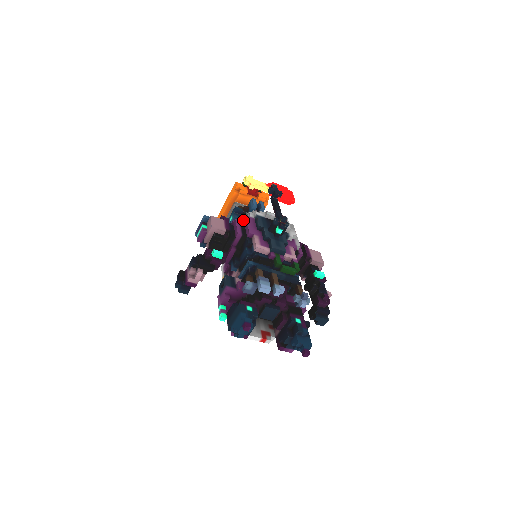
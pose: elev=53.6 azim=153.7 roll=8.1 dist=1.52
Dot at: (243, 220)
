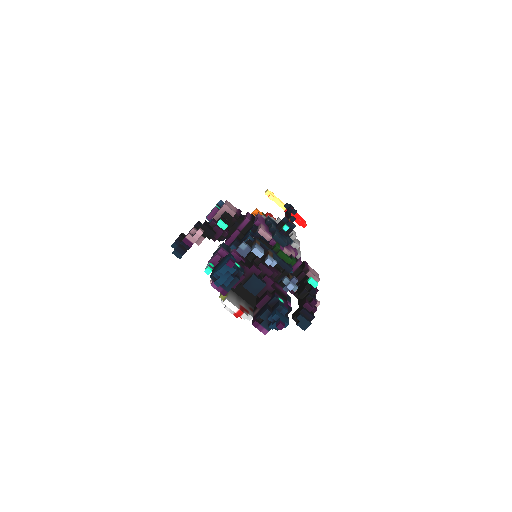
Dot at: (254, 216)
